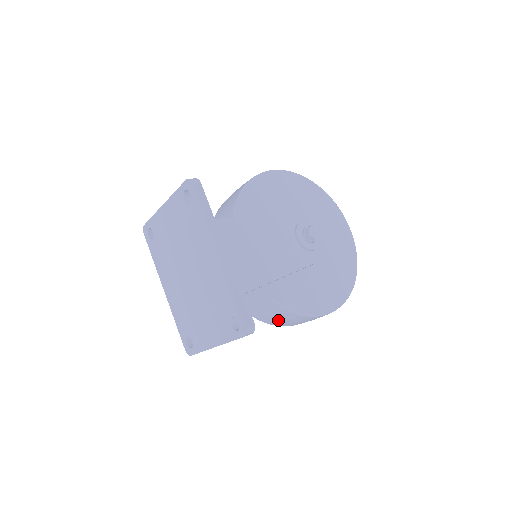
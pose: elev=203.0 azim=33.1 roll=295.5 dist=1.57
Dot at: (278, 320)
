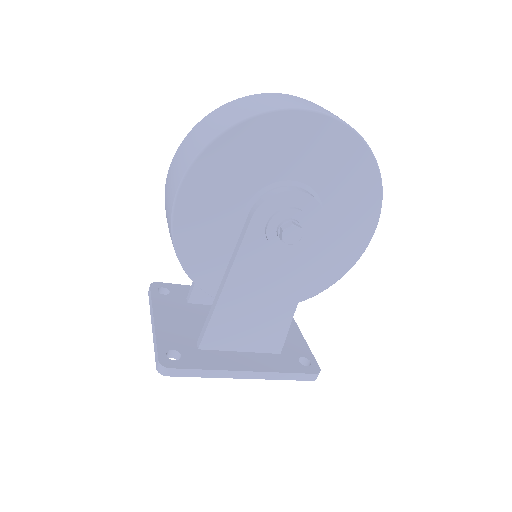
Dot at: occluded
